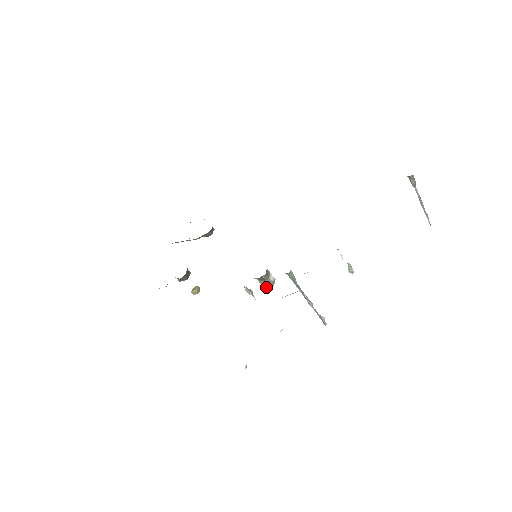
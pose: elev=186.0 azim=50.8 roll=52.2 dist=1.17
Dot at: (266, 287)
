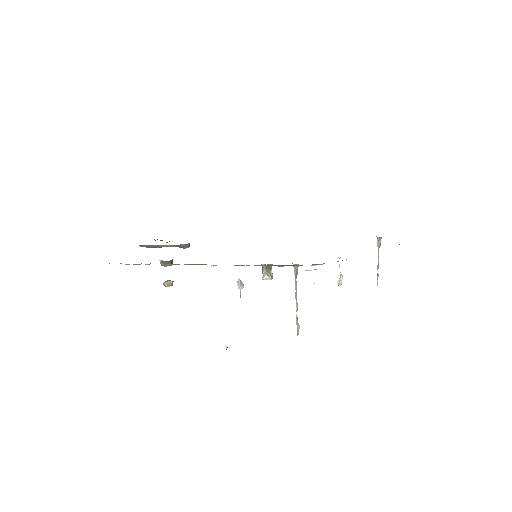
Dot at: (267, 277)
